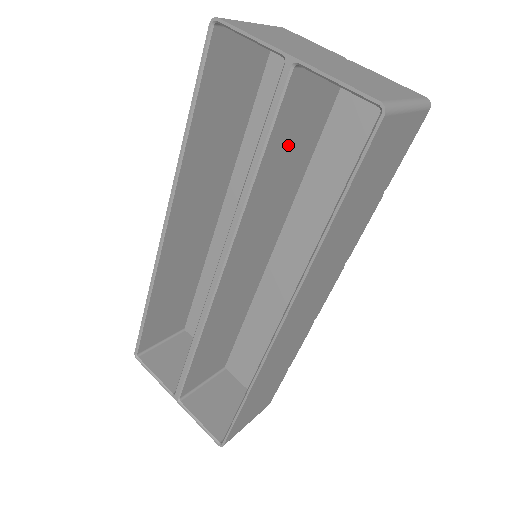
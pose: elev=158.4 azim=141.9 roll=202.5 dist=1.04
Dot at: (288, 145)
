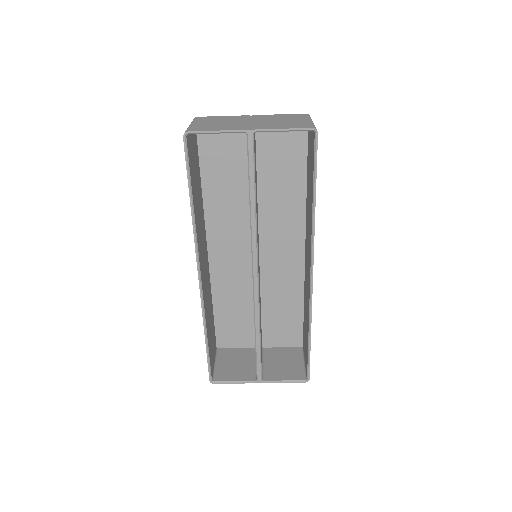
Dot at: occluded
